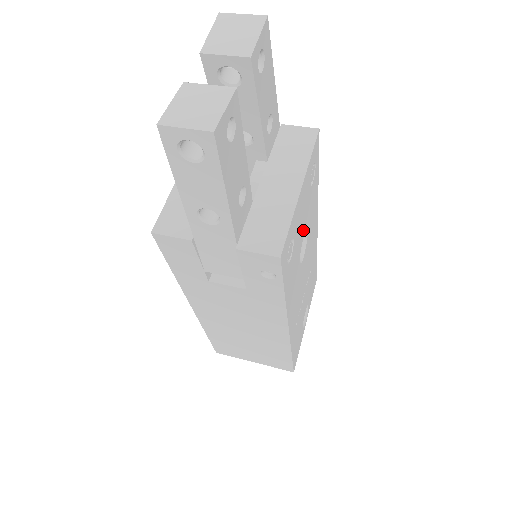
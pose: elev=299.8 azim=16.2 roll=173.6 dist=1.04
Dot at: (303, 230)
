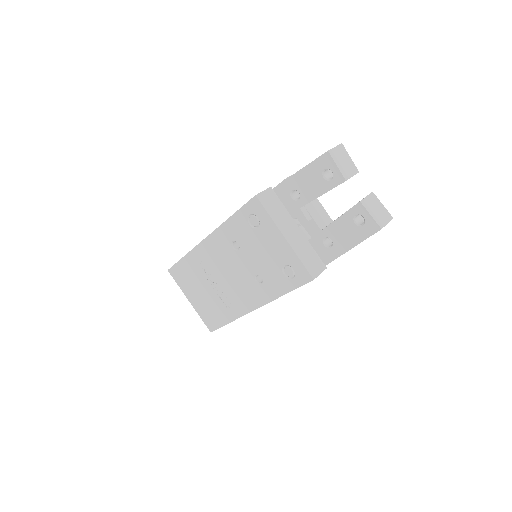
Dot at: occluded
